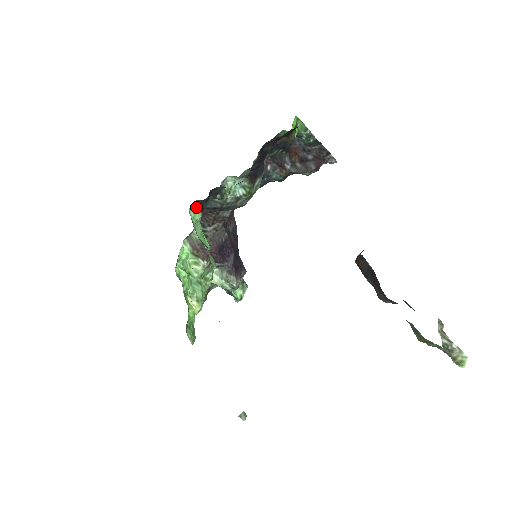
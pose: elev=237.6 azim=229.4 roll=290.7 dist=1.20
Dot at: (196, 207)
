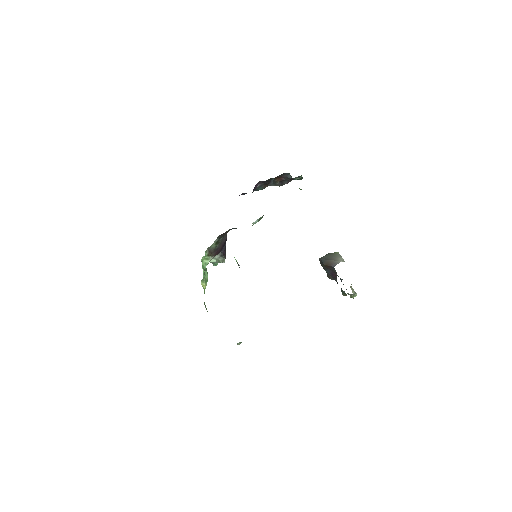
Dot at: occluded
